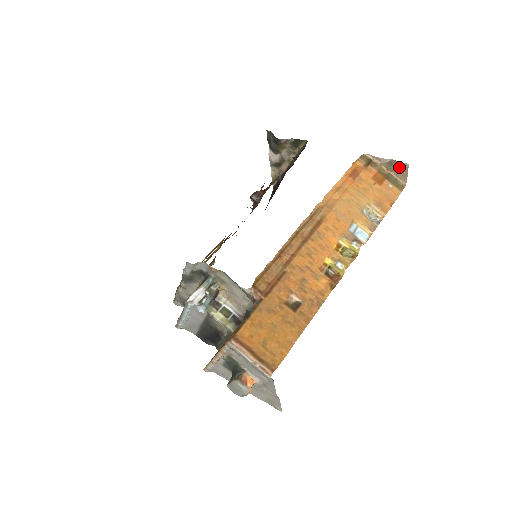
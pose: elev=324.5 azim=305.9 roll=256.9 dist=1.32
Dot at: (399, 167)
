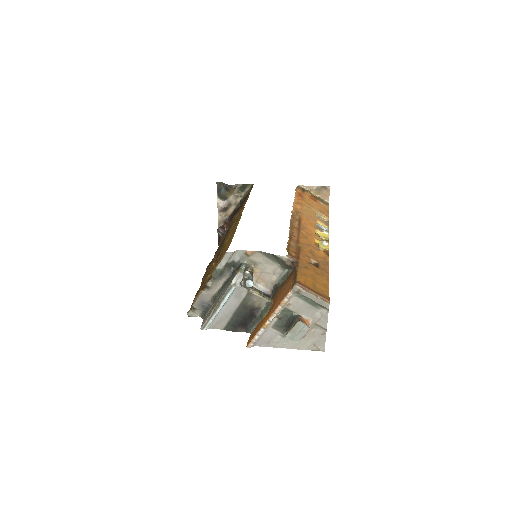
Dot at: (323, 190)
